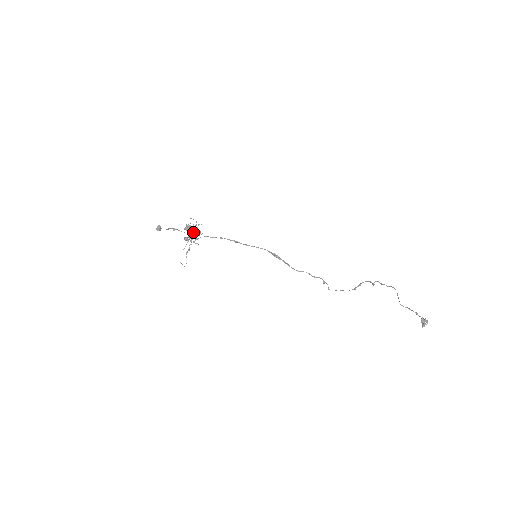
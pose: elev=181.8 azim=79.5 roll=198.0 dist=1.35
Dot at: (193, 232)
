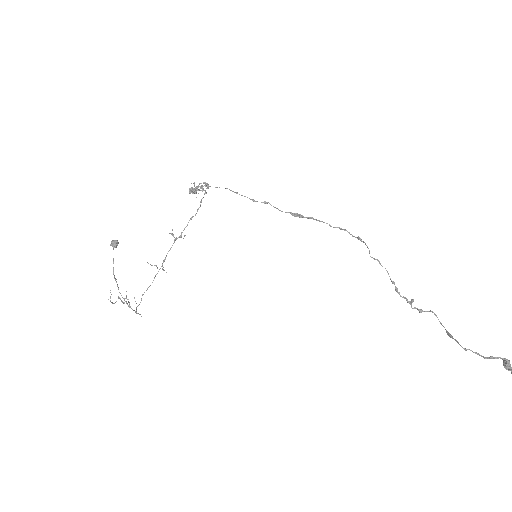
Dot at: (206, 184)
